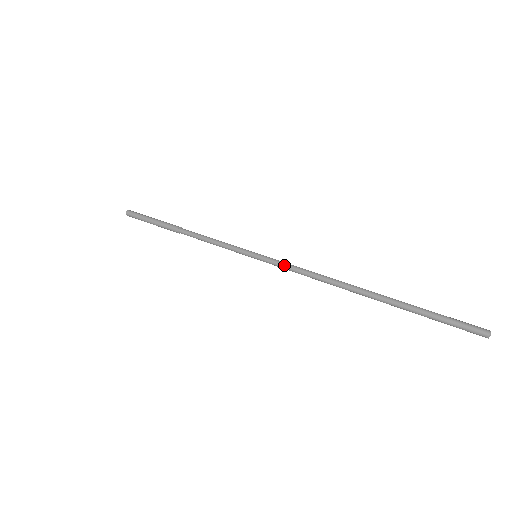
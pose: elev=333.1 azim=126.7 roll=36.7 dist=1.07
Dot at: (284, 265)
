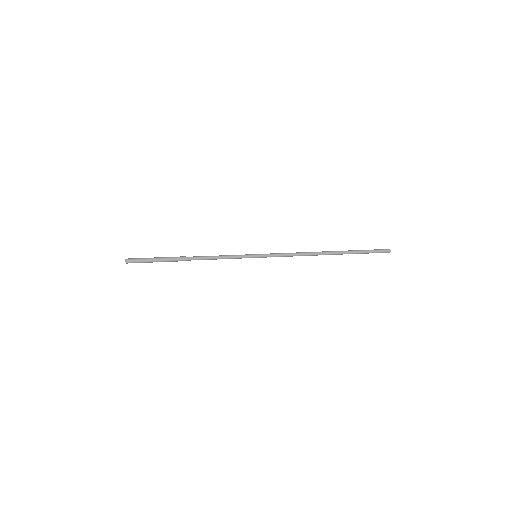
Dot at: (279, 255)
